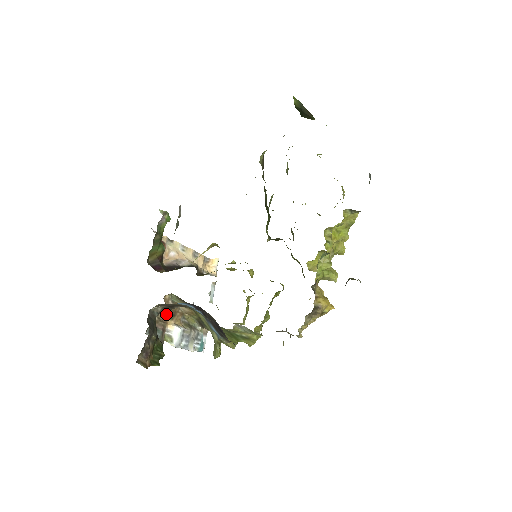
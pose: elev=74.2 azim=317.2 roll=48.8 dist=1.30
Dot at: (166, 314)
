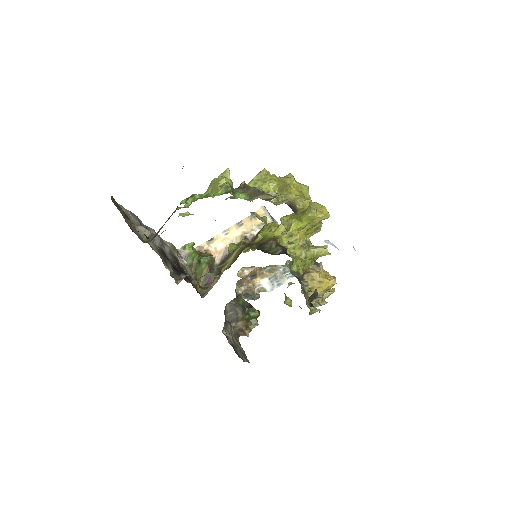
Dot at: (249, 279)
